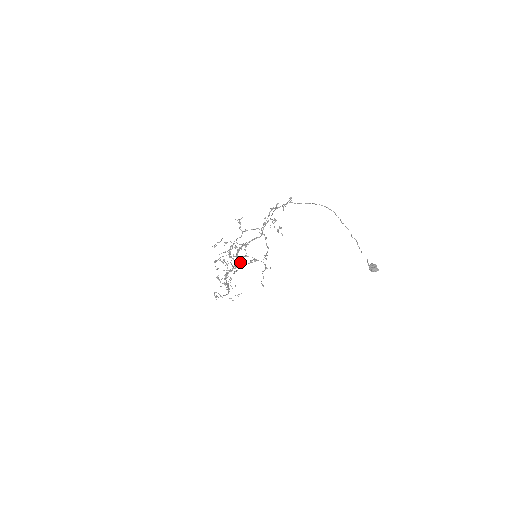
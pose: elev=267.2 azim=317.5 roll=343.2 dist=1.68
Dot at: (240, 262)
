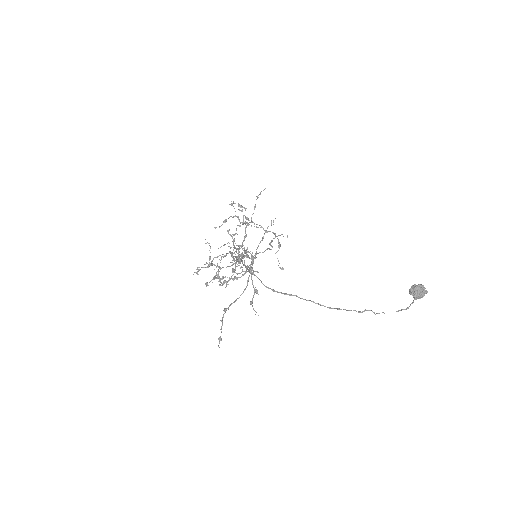
Dot at: (236, 278)
